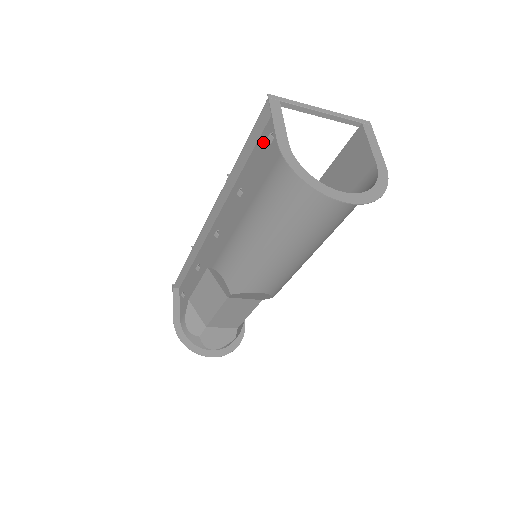
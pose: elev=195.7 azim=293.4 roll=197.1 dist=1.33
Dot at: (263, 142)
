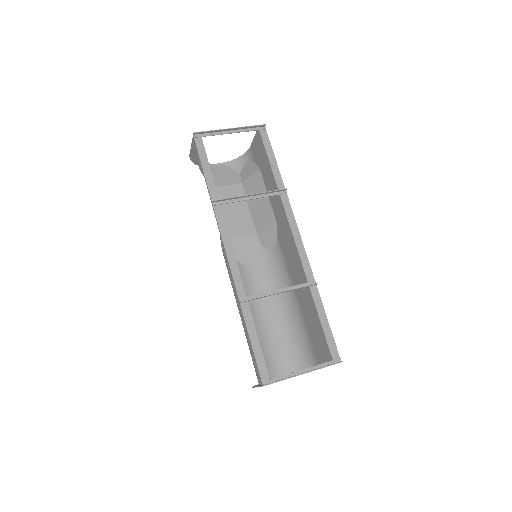
Dot at: occluded
